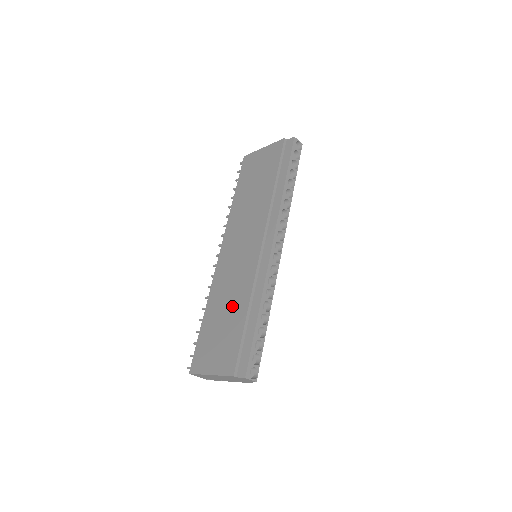
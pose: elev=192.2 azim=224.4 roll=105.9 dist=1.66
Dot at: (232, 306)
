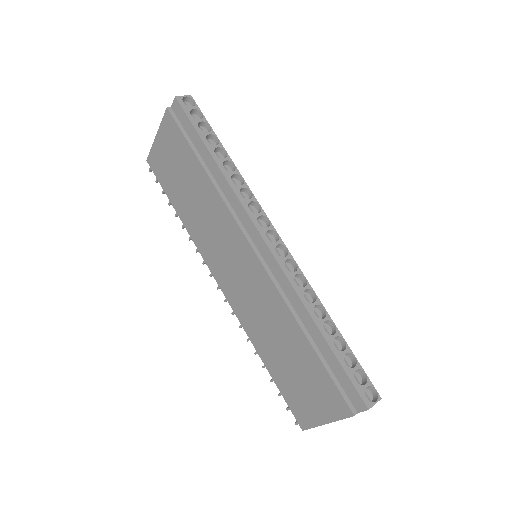
Dot at: (283, 338)
